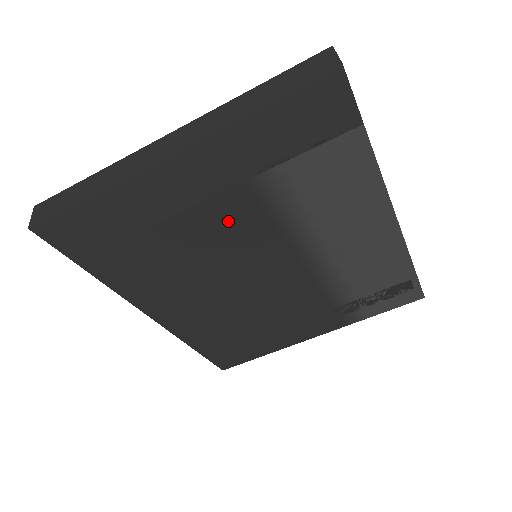
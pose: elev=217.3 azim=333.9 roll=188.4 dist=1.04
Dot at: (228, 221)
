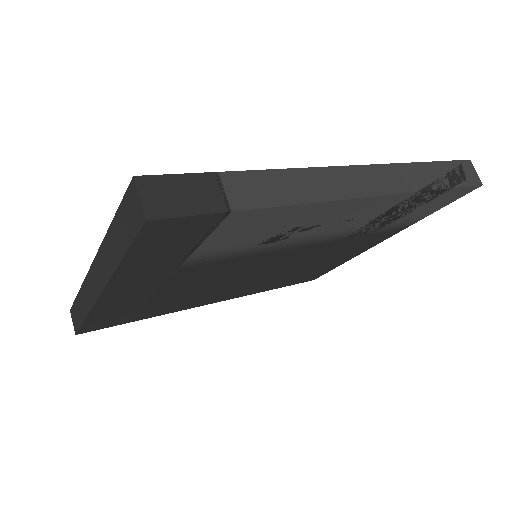
Dot at: (198, 276)
